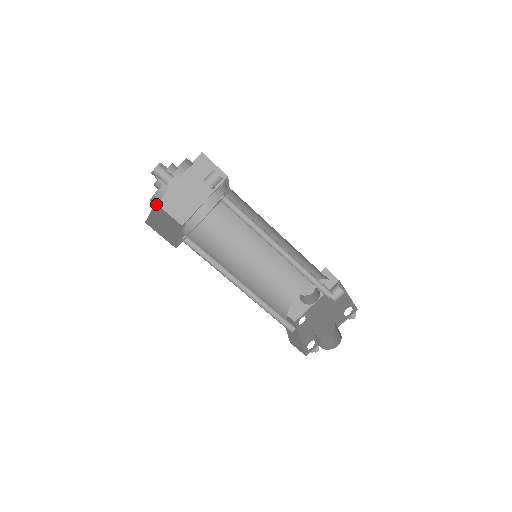
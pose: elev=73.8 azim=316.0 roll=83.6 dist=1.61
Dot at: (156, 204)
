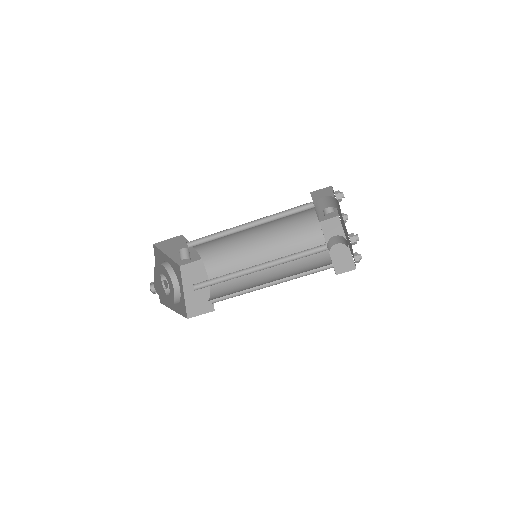
Dot at: (172, 304)
